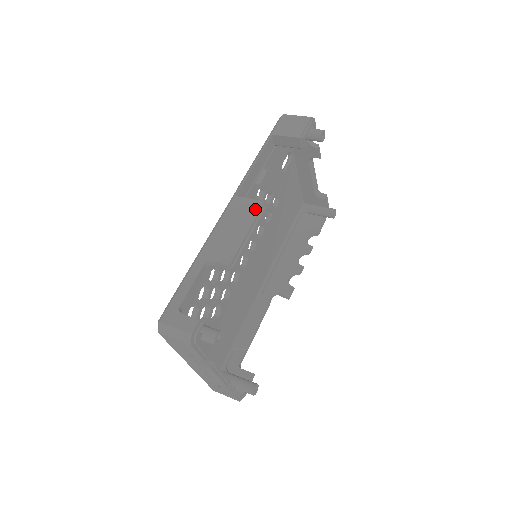
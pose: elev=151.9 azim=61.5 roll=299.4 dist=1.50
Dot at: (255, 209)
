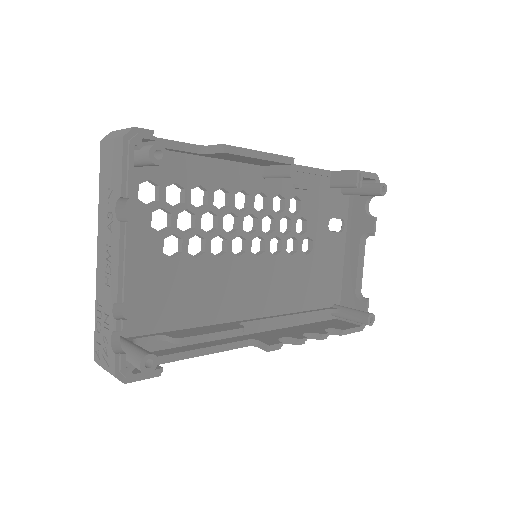
Dot at: occluded
